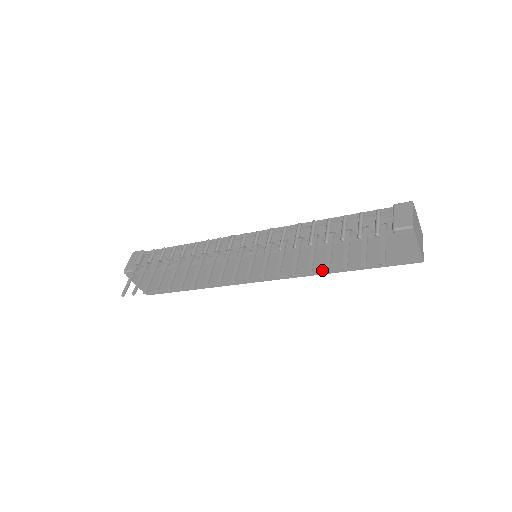
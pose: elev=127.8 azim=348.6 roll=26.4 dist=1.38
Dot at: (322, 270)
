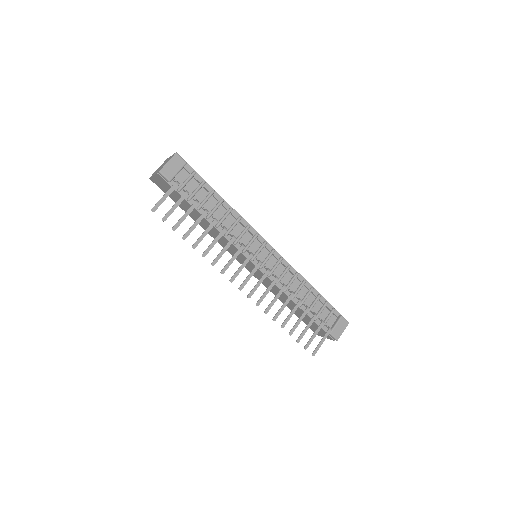
Dot at: occluded
